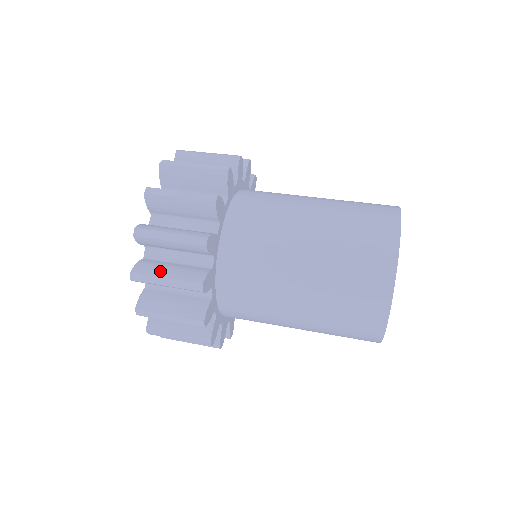
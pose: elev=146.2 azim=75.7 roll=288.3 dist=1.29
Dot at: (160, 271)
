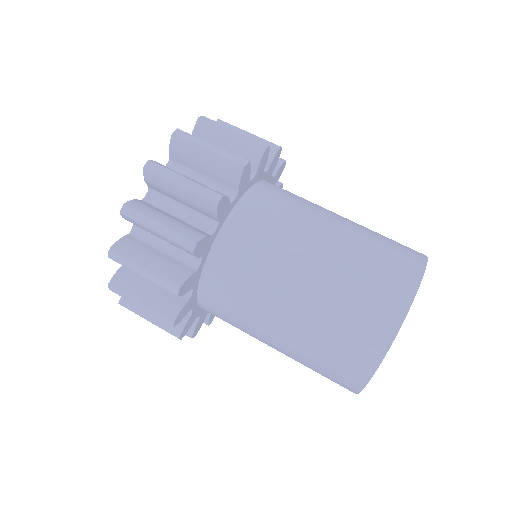
Dot at: (143, 311)
